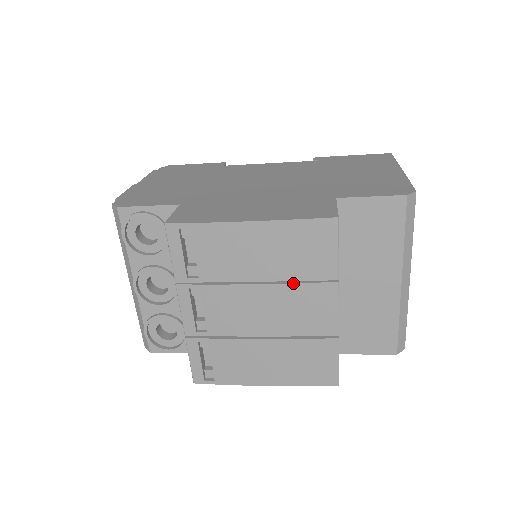
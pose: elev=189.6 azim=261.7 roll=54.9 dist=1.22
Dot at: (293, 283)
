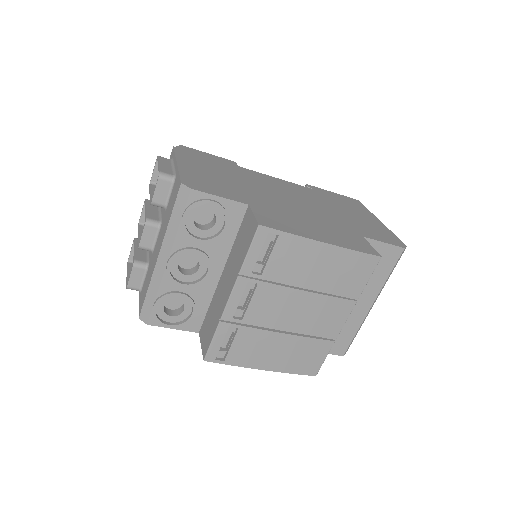
Dot at: (328, 295)
